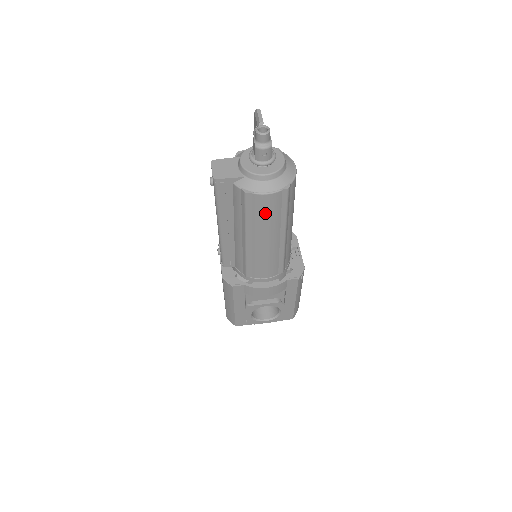
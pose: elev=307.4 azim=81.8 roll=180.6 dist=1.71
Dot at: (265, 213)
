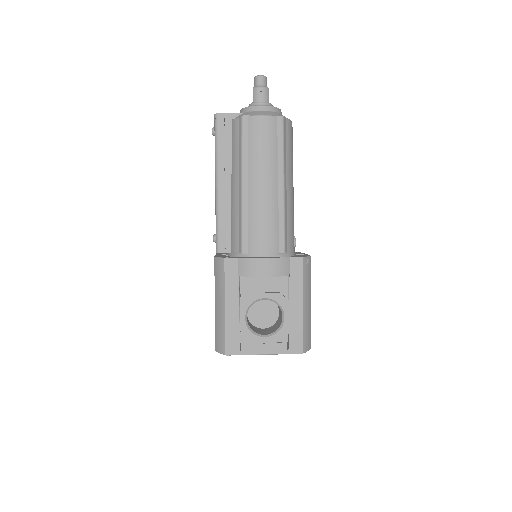
Dot at: (261, 142)
